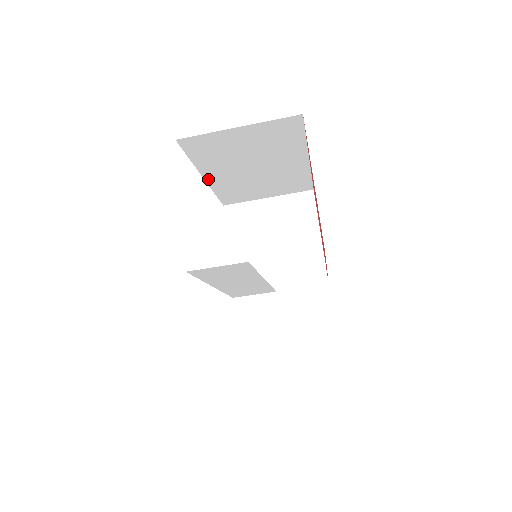
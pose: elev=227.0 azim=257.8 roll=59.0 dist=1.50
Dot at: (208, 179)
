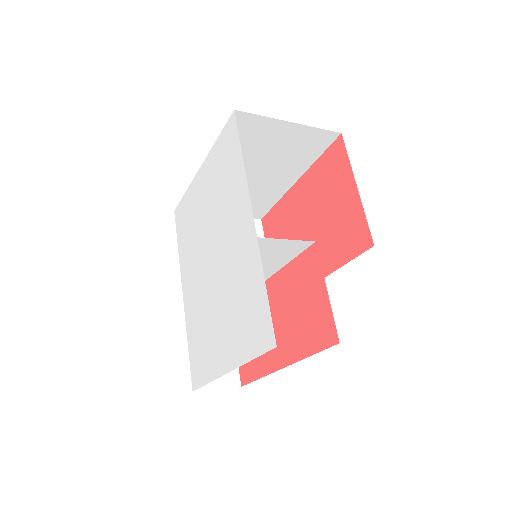
Dot at: occluded
